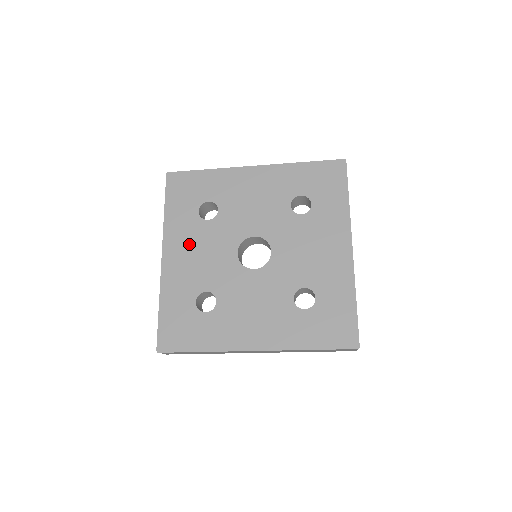
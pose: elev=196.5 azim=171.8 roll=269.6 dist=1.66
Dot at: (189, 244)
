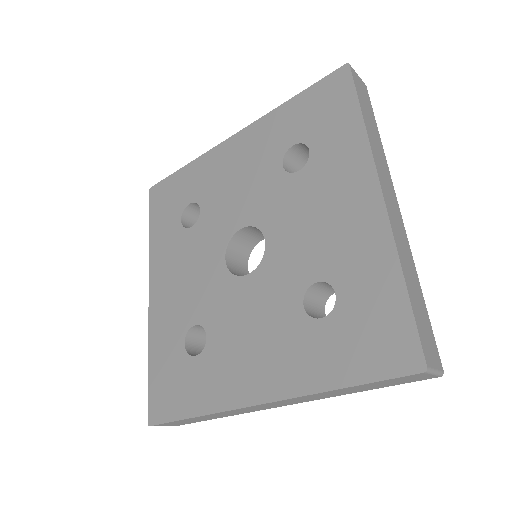
Dot at: (174, 266)
